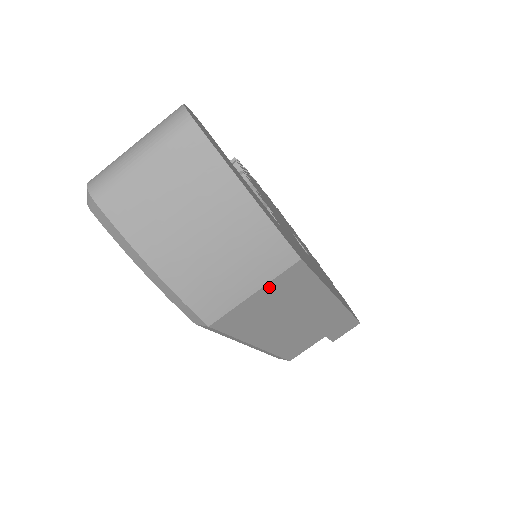
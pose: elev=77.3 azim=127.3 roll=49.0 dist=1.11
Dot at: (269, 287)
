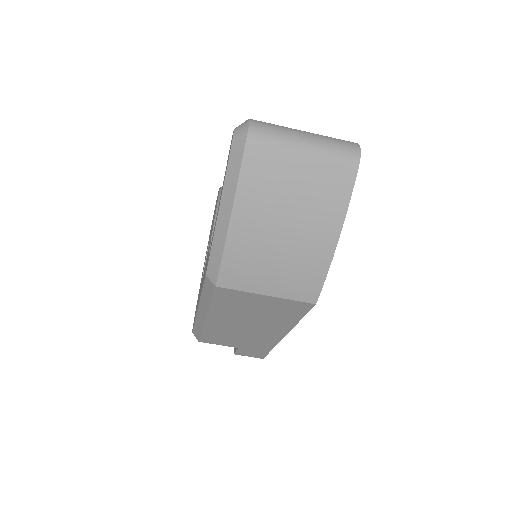
Dot at: (277, 300)
